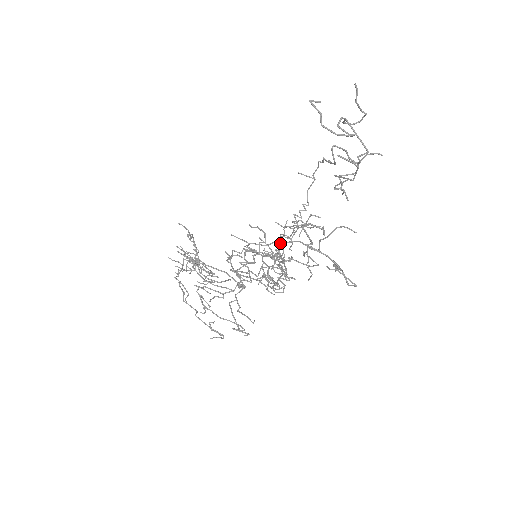
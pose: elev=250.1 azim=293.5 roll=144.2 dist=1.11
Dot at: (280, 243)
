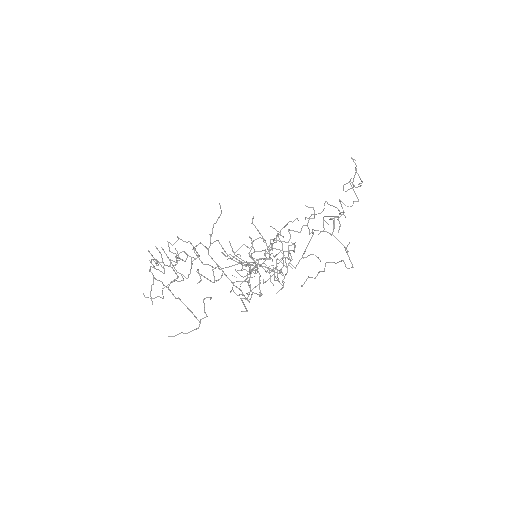
Dot at: (312, 229)
